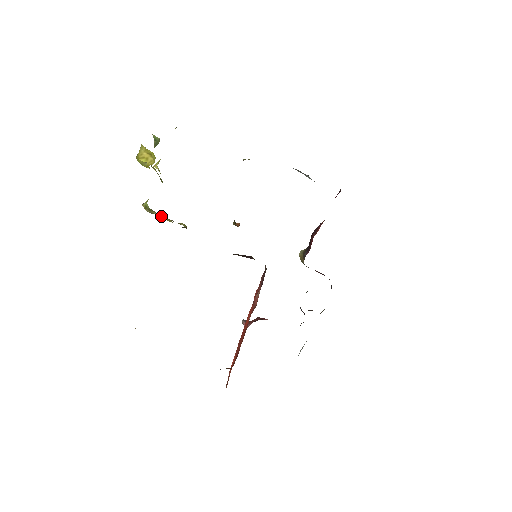
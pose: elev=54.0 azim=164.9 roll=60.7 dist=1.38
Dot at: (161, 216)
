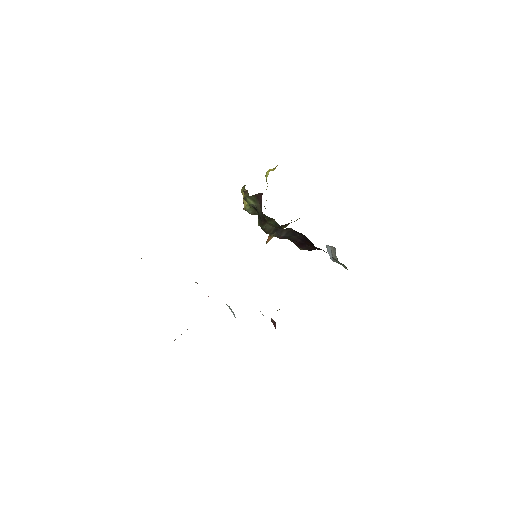
Dot at: (245, 190)
